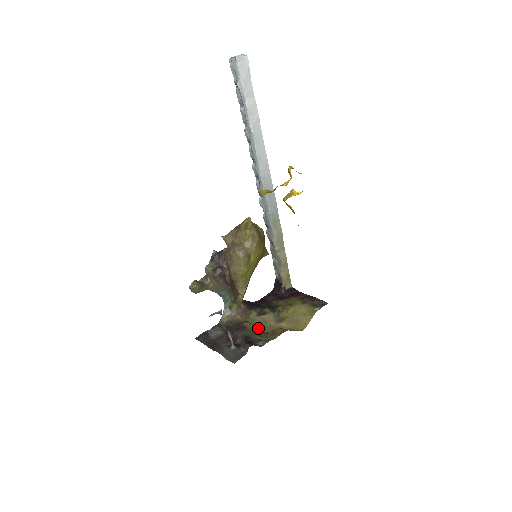
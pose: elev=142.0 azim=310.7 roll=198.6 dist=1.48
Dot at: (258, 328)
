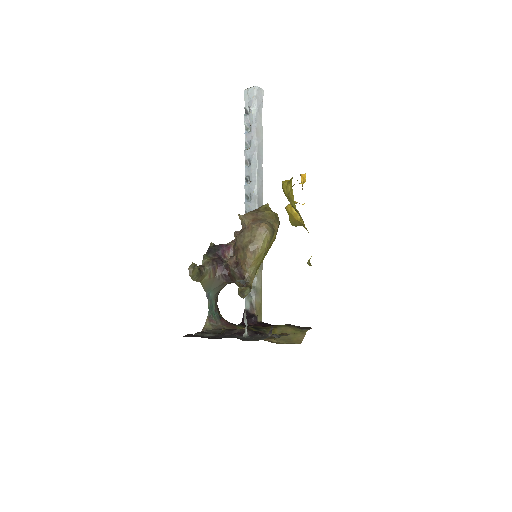
Dot at: occluded
